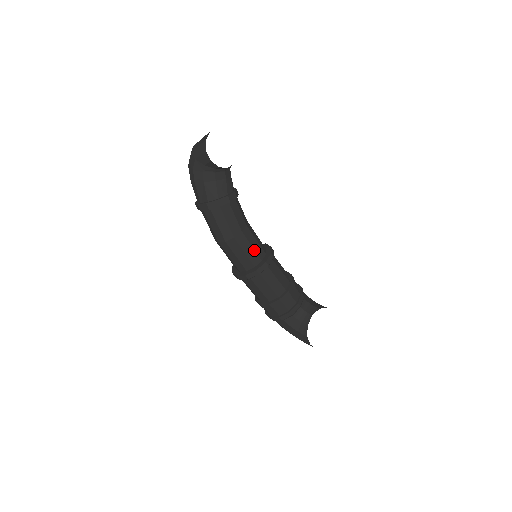
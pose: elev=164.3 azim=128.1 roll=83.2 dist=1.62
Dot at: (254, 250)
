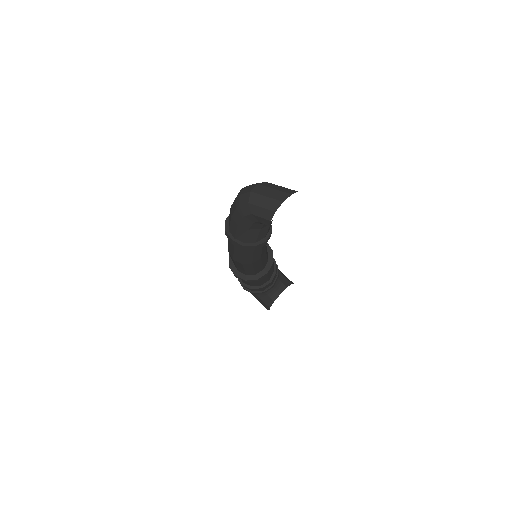
Dot at: (262, 265)
